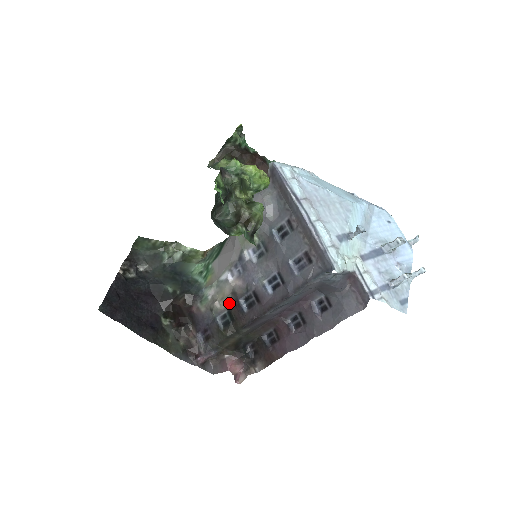
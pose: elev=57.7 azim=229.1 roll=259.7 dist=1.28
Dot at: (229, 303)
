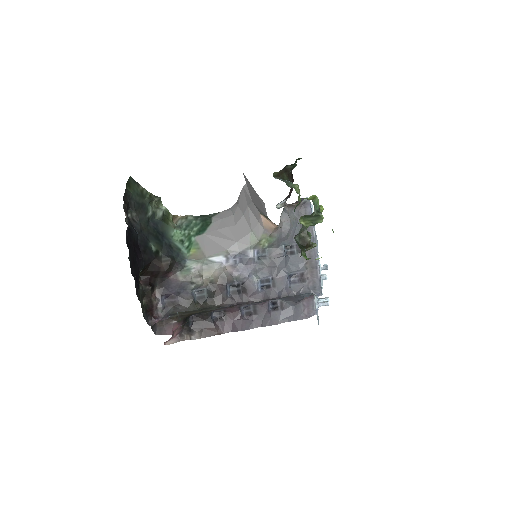
Dot at: (213, 283)
